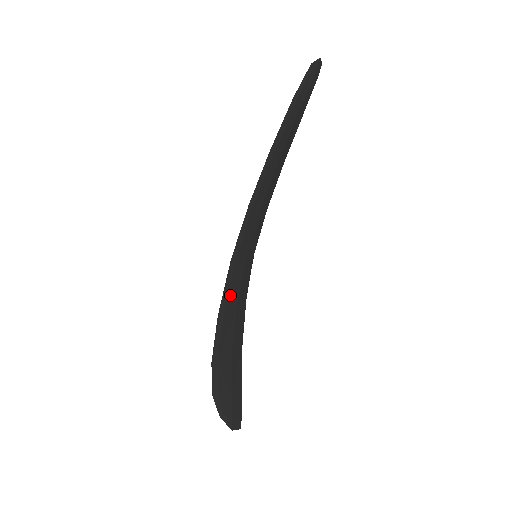
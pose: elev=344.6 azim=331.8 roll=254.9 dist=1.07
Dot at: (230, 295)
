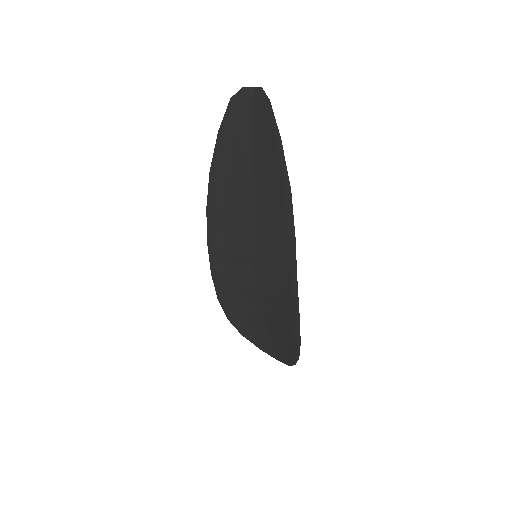
Dot at: (291, 297)
